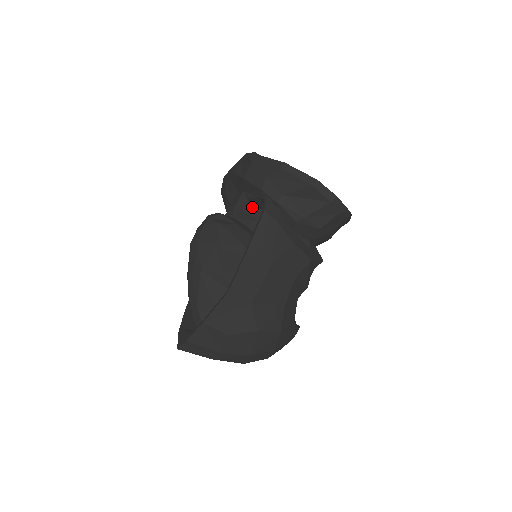
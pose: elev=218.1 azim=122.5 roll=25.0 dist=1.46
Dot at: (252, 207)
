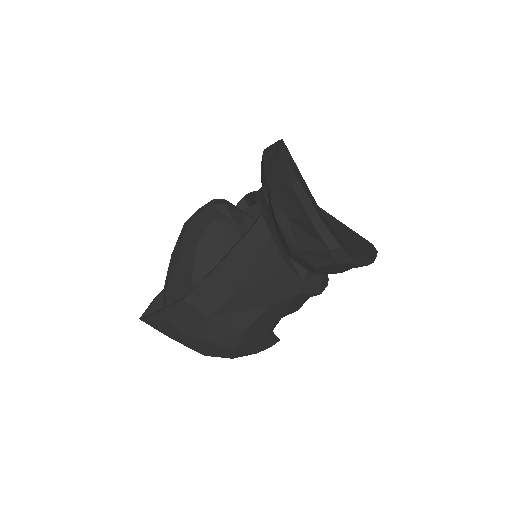
Dot at: occluded
